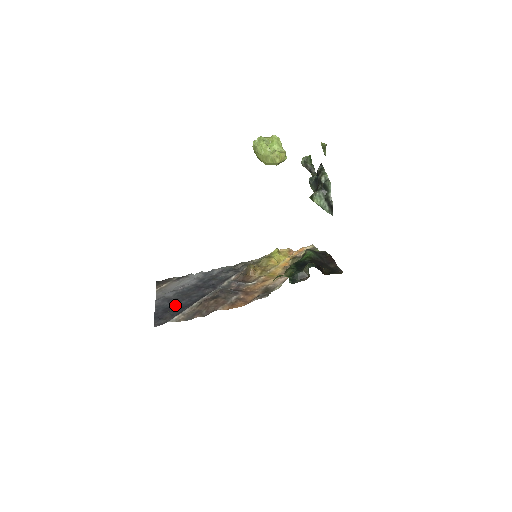
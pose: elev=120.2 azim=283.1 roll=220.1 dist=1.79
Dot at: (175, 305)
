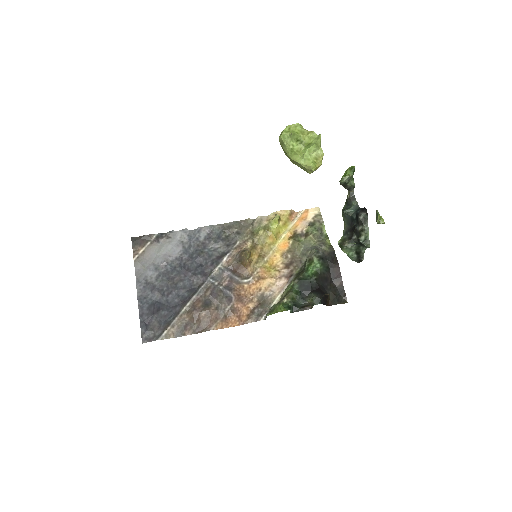
Dot at: (161, 301)
